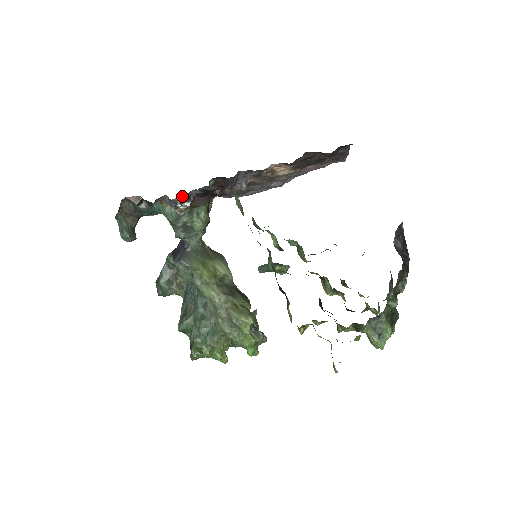
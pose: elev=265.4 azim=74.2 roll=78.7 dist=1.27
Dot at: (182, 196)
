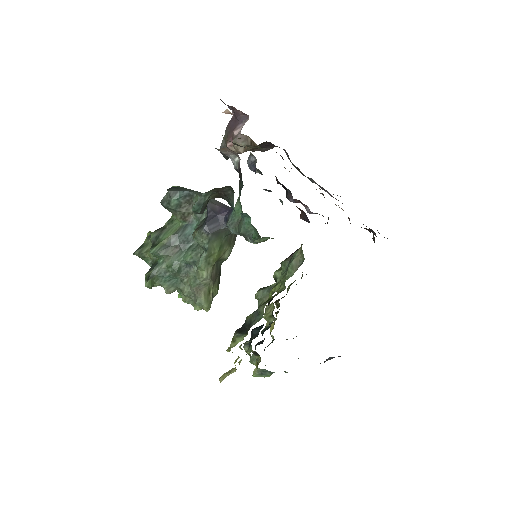
Dot at: occluded
